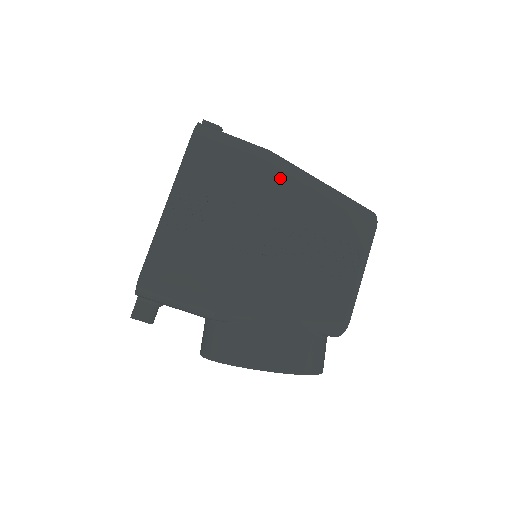
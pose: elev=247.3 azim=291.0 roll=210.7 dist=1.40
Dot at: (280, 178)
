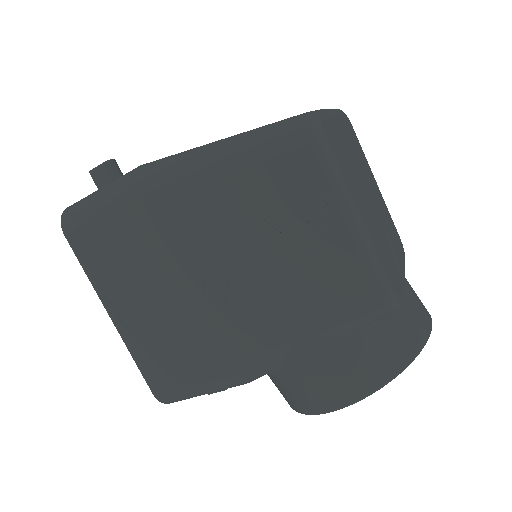
Dot at: (164, 199)
